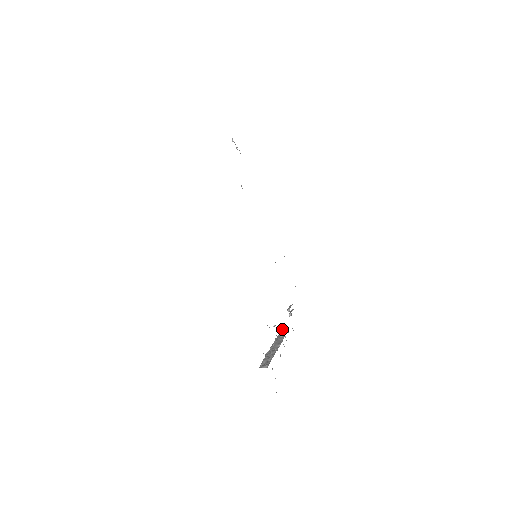
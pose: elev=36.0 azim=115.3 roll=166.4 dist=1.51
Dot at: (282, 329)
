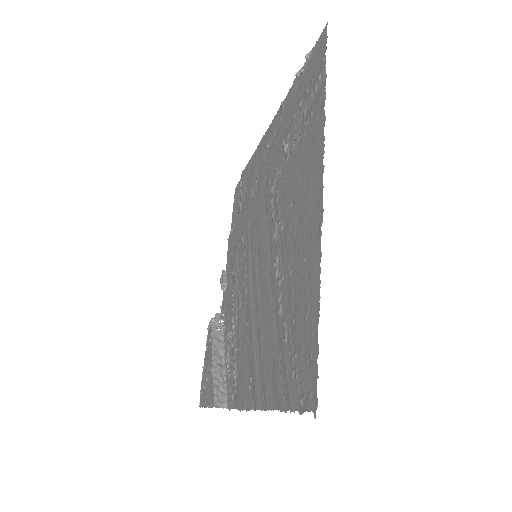
Dot at: (218, 316)
